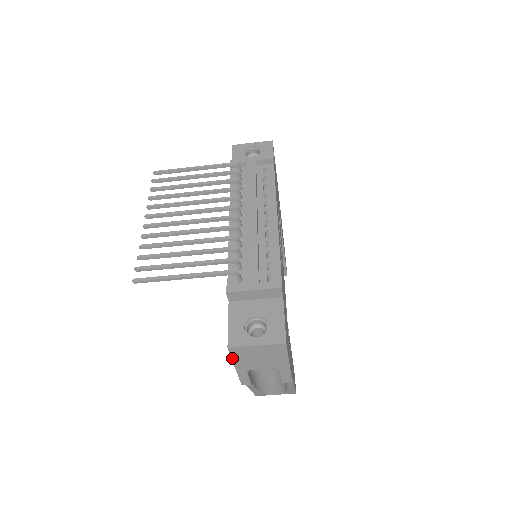
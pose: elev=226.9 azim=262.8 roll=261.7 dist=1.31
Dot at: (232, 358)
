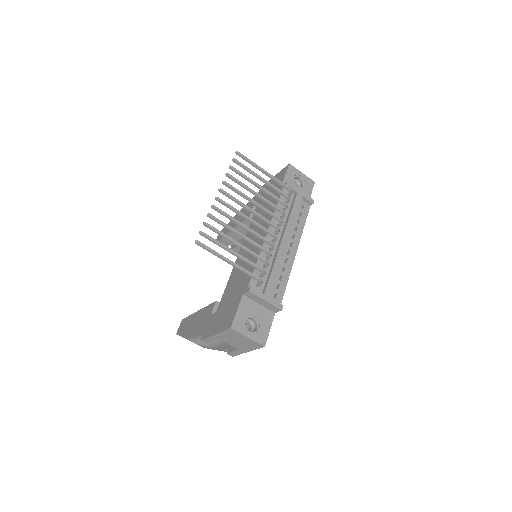
Dot at: (223, 331)
